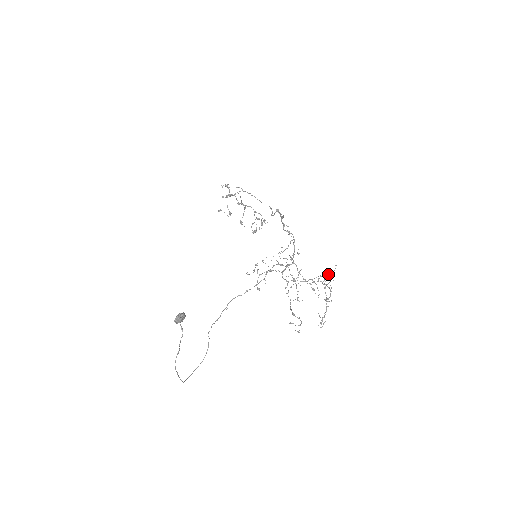
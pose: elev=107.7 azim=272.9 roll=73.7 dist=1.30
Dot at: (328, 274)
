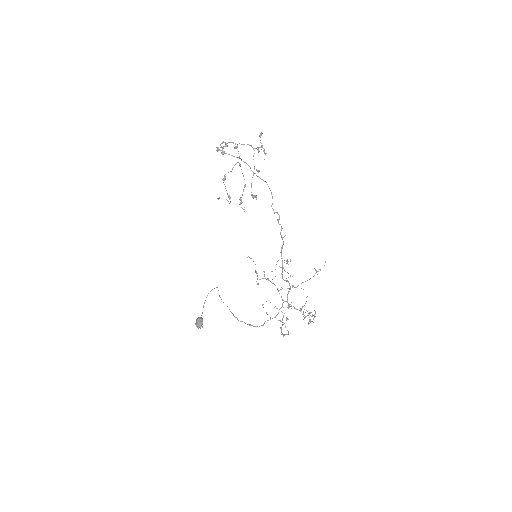
Dot at: (317, 271)
